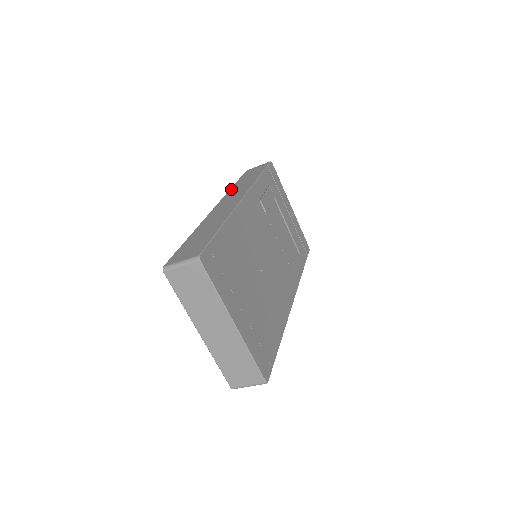
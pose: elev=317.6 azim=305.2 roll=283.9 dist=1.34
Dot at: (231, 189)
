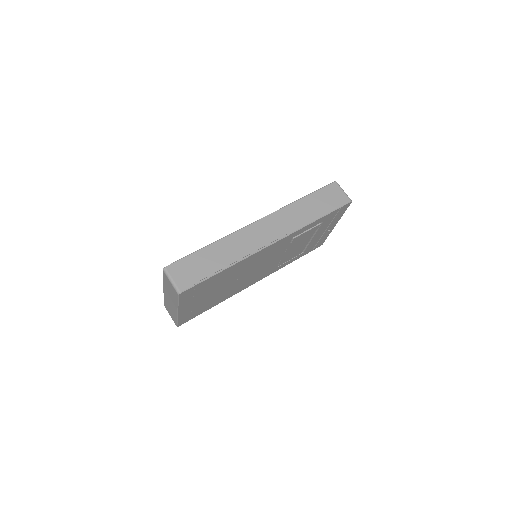
Dot at: (293, 205)
